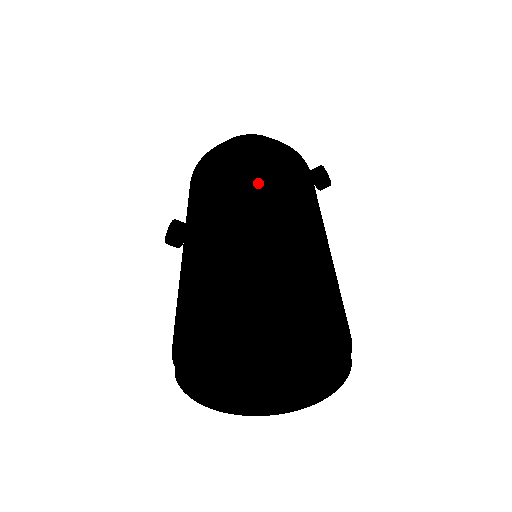
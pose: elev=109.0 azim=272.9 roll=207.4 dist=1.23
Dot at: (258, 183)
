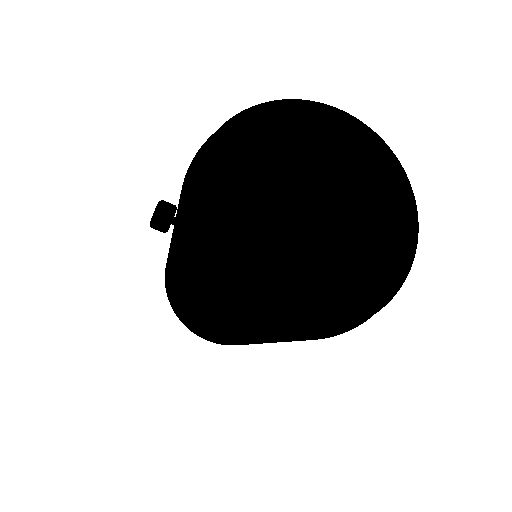
Dot at: occluded
